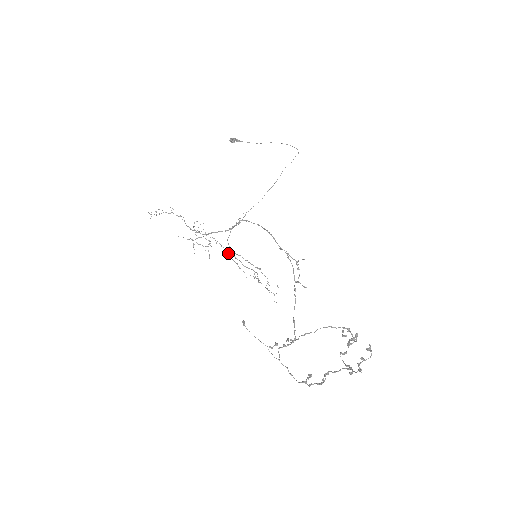
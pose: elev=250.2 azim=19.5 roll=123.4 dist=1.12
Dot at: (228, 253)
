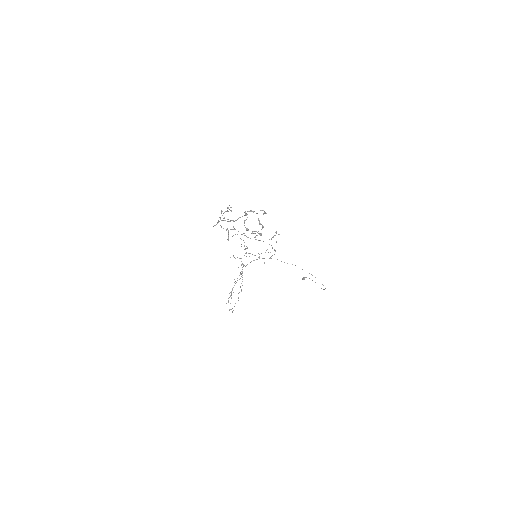
Dot at: occluded
